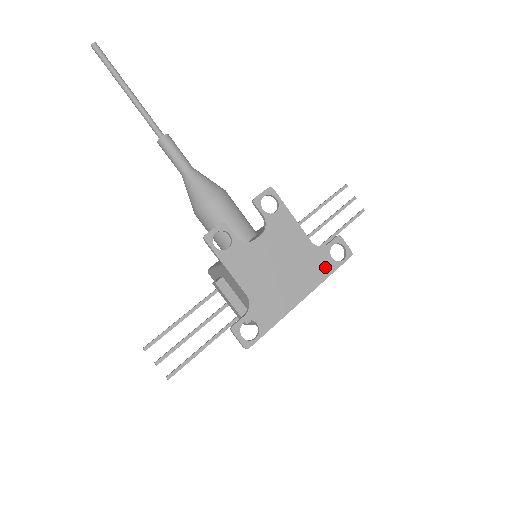
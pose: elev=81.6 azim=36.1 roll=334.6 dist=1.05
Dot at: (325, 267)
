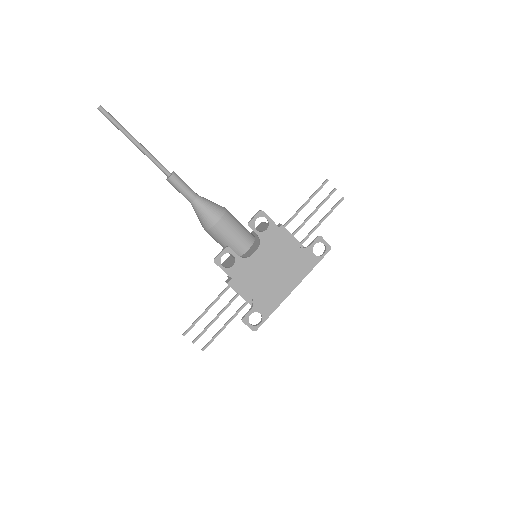
Dot at: (309, 263)
